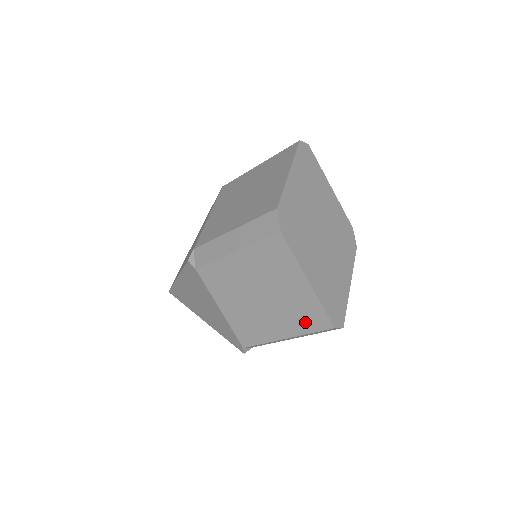
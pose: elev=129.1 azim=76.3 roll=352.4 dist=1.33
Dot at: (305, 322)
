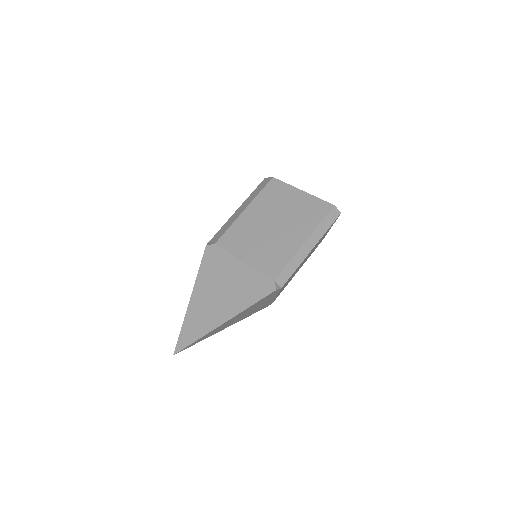
Dot at: (313, 217)
